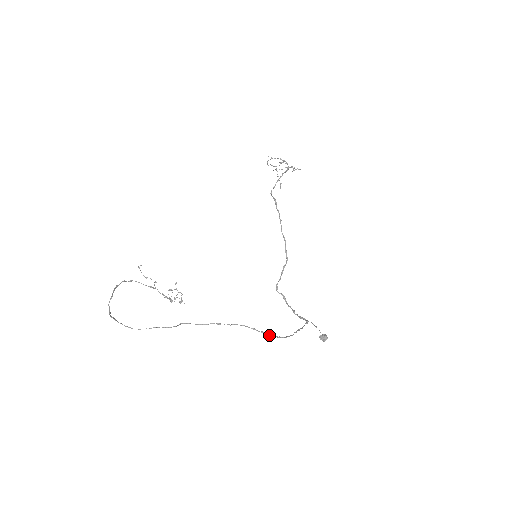
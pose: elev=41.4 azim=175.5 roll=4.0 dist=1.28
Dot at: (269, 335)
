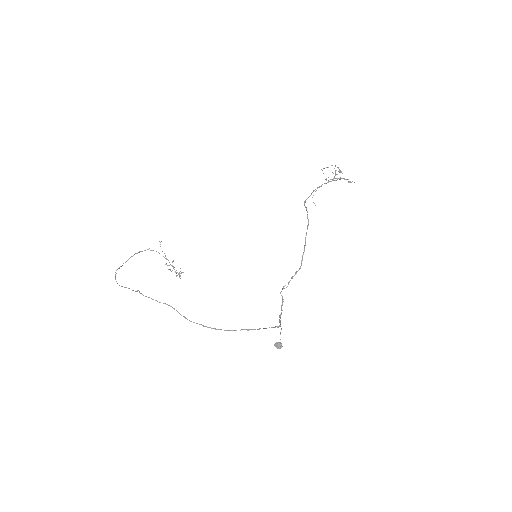
Dot at: (190, 321)
